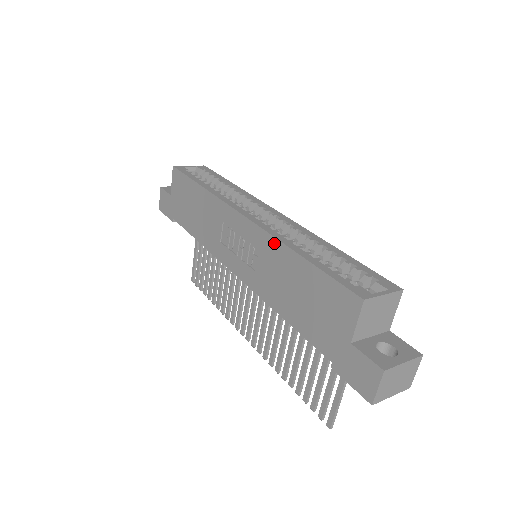
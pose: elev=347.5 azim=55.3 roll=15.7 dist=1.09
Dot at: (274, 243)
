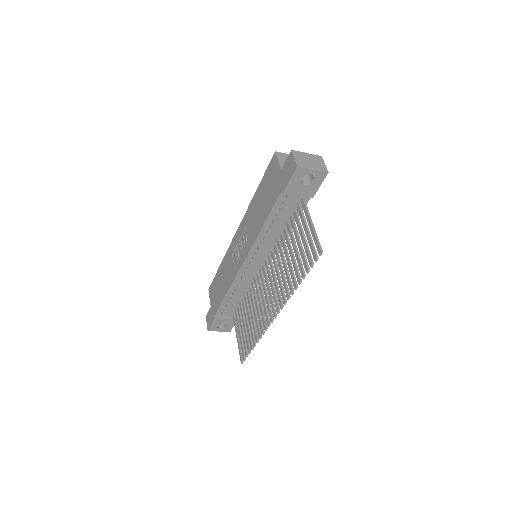
Dot at: (248, 210)
